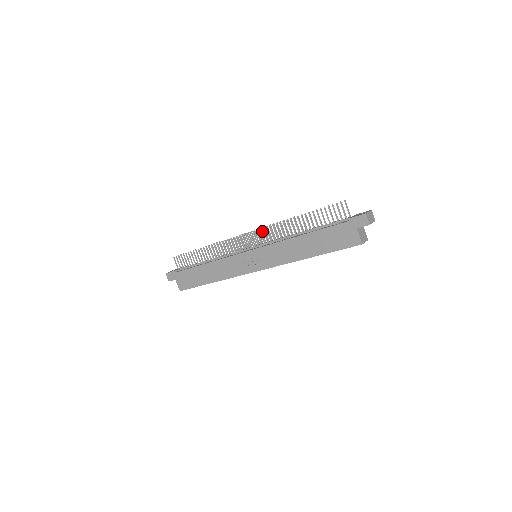
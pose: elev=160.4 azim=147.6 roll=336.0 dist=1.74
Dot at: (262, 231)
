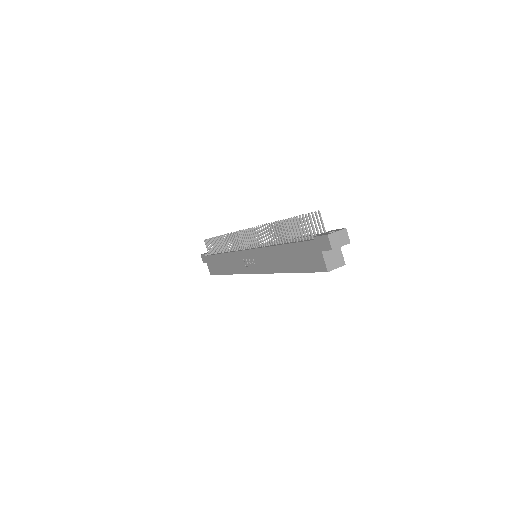
Dot at: occluded
